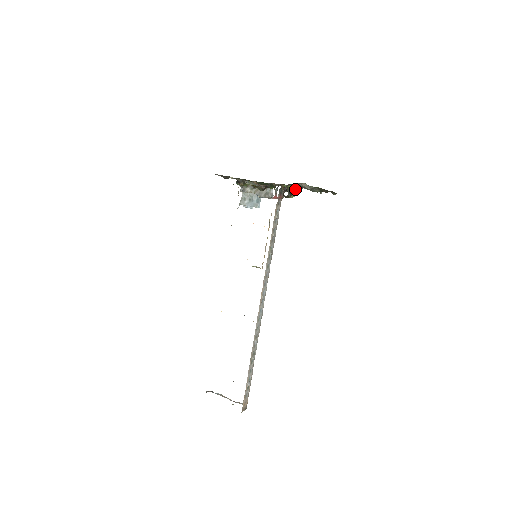
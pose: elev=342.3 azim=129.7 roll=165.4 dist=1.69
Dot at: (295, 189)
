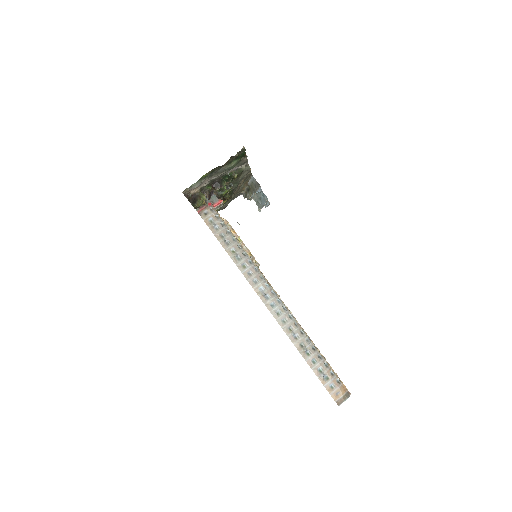
Dot at: (218, 184)
